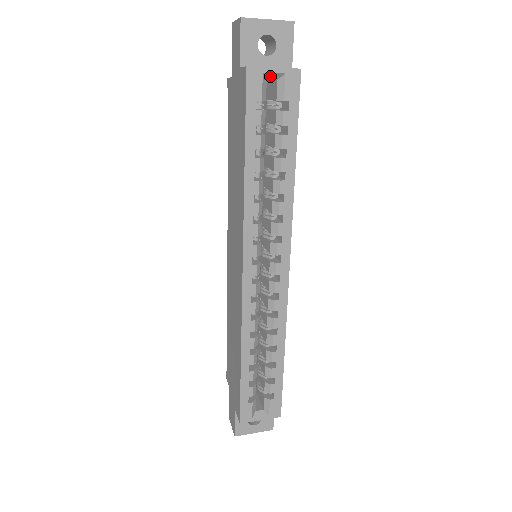
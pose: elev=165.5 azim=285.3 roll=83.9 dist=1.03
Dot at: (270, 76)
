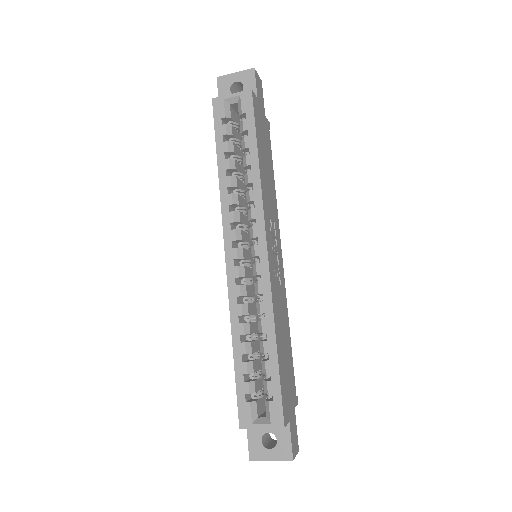
Dot at: (231, 101)
